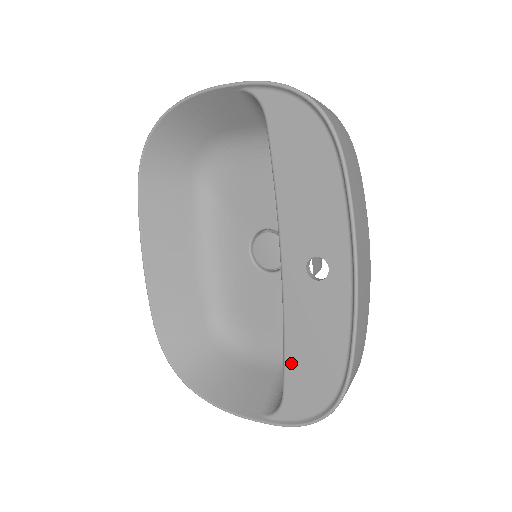
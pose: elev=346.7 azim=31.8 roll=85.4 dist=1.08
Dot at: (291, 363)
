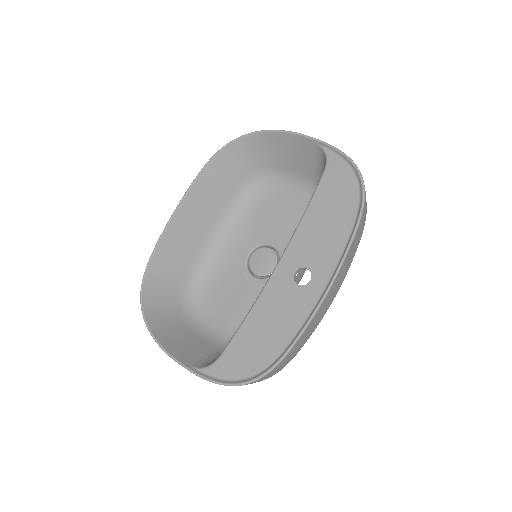
Dot at: (242, 334)
